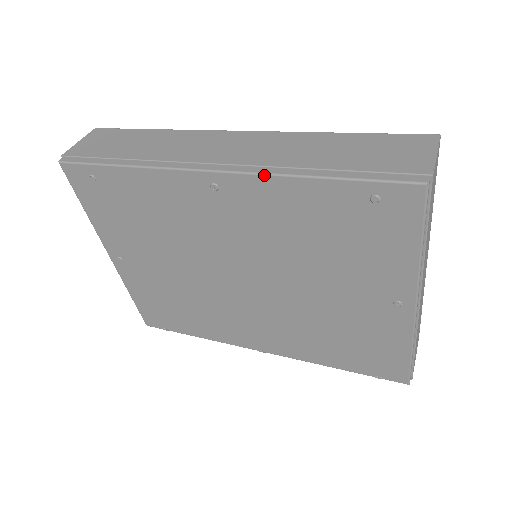
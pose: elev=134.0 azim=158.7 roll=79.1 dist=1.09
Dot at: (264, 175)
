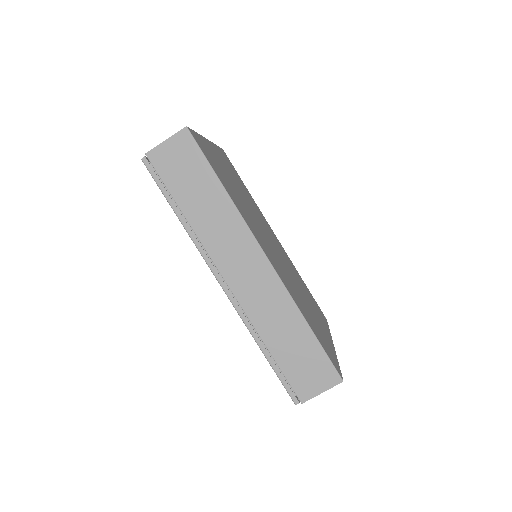
Dot at: (242, 320)
